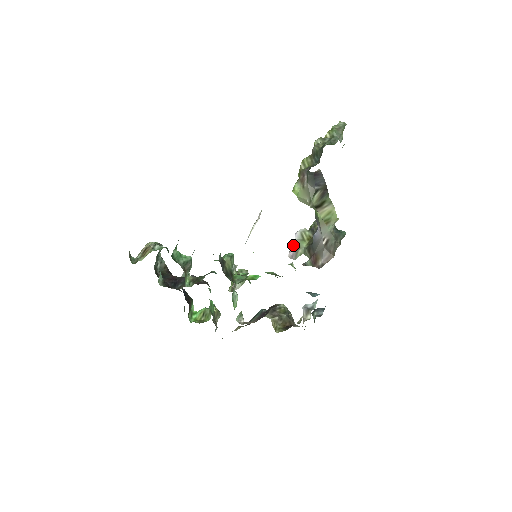
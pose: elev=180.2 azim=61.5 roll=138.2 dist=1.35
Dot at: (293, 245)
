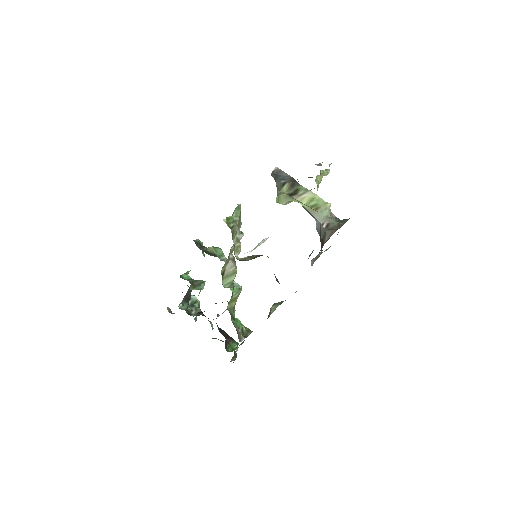
Dot at: occluded
